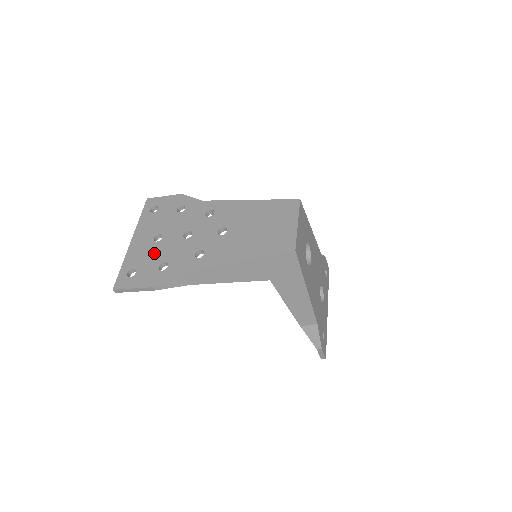
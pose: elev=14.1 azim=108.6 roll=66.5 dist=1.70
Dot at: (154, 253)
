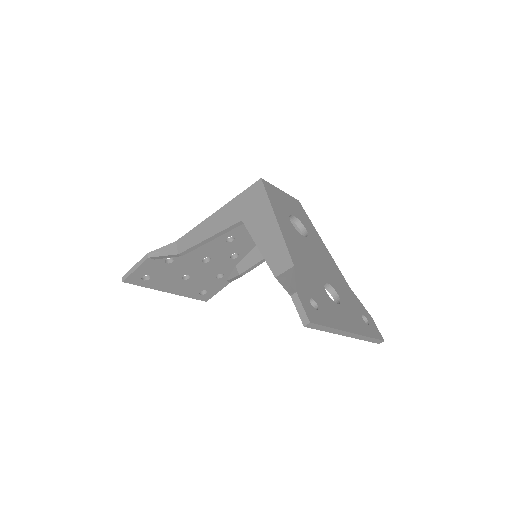
Dot at: occluded
